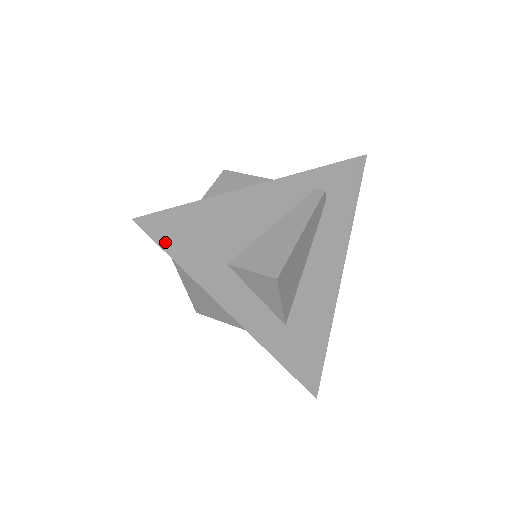
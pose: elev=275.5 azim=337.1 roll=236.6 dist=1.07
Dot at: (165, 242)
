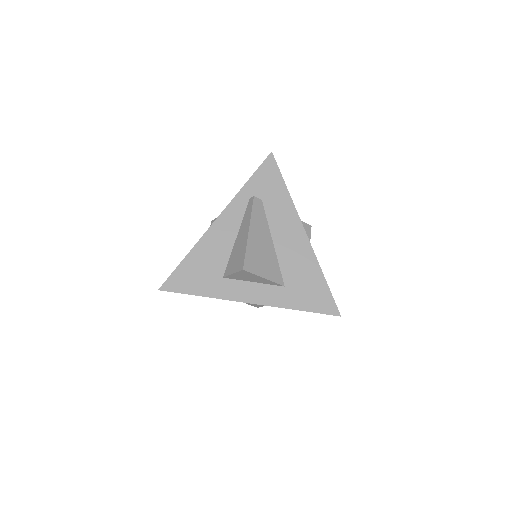
Dot at: (181, 289)
